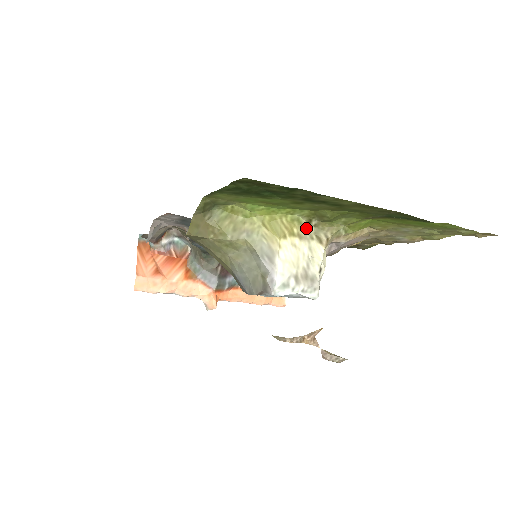
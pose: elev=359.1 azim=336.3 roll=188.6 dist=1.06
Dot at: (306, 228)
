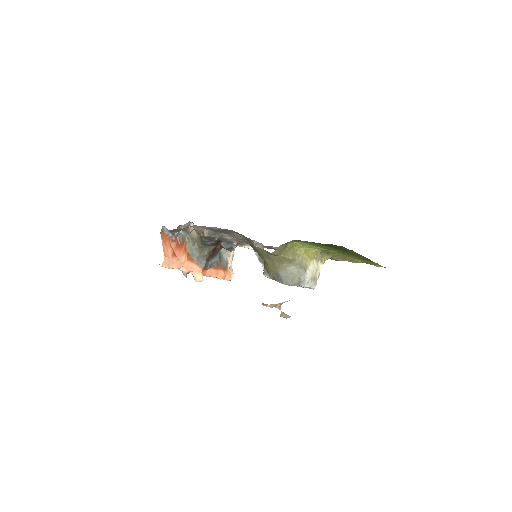
Dot at: (318, 255)
